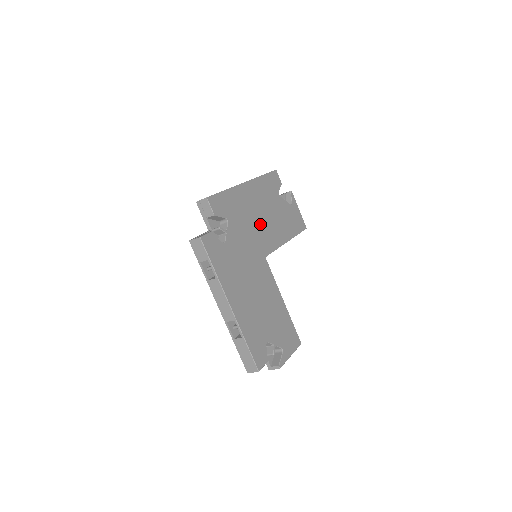
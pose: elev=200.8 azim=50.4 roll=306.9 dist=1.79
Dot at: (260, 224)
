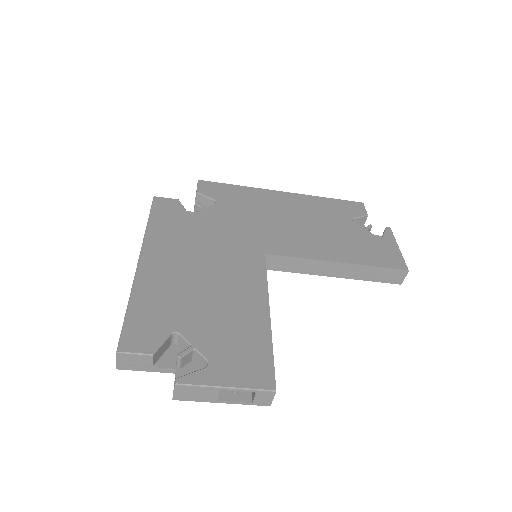
Dot at: (282, 226)
